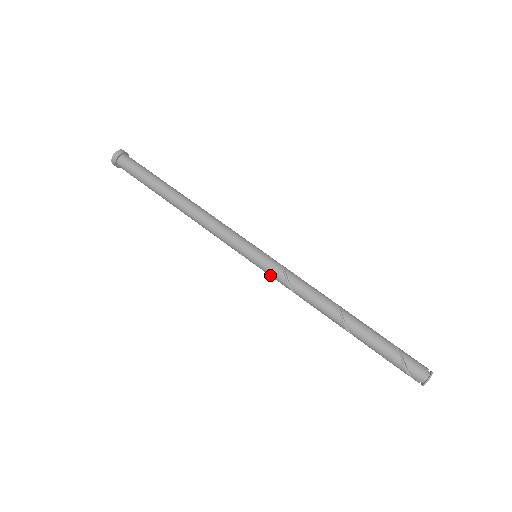
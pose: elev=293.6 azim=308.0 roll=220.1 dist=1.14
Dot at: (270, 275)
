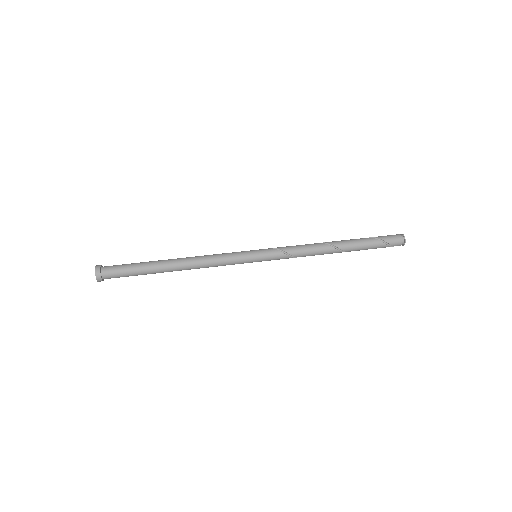
Dot at: occluded
